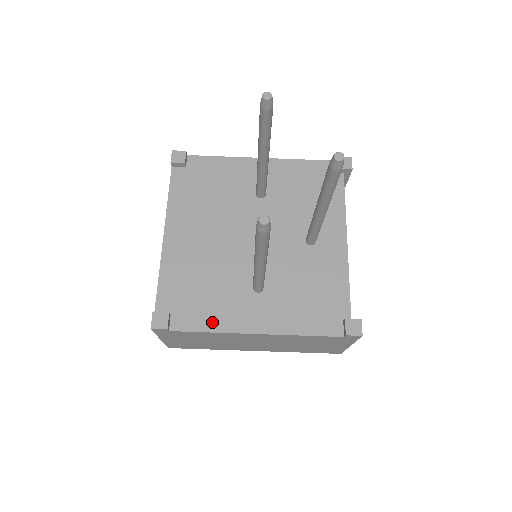
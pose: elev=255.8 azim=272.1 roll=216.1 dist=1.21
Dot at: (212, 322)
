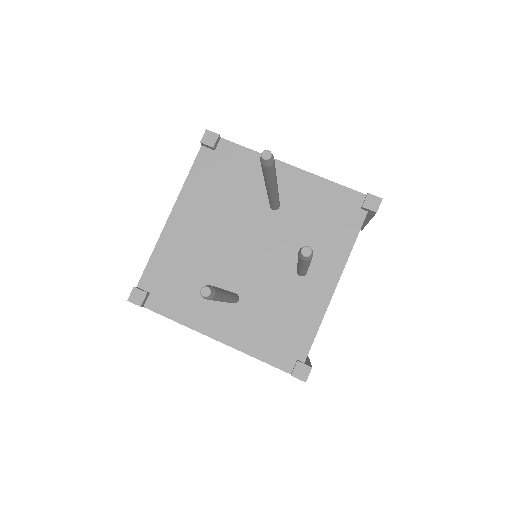
Dot at: (182, 314)
